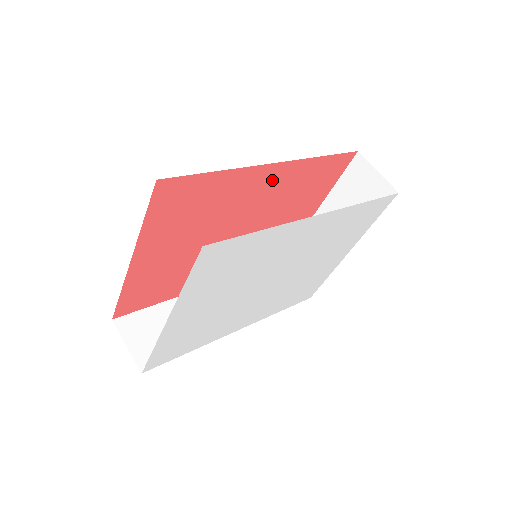
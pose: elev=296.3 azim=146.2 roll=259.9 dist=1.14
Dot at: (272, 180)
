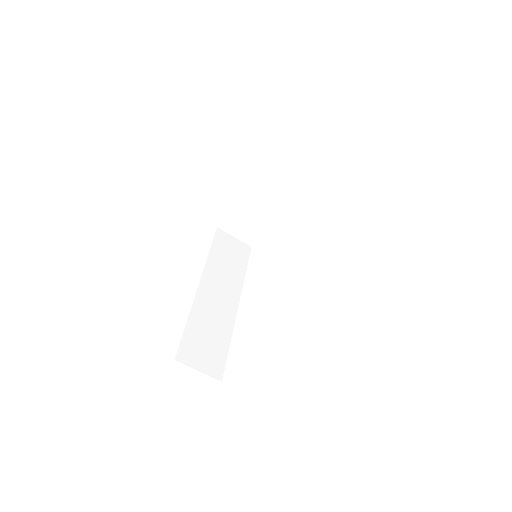
Dot at: occluded
